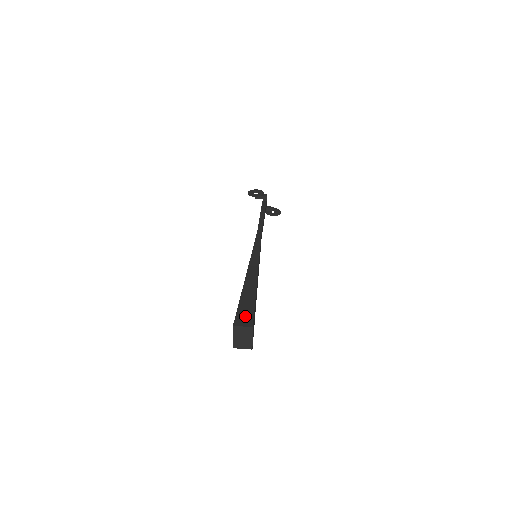
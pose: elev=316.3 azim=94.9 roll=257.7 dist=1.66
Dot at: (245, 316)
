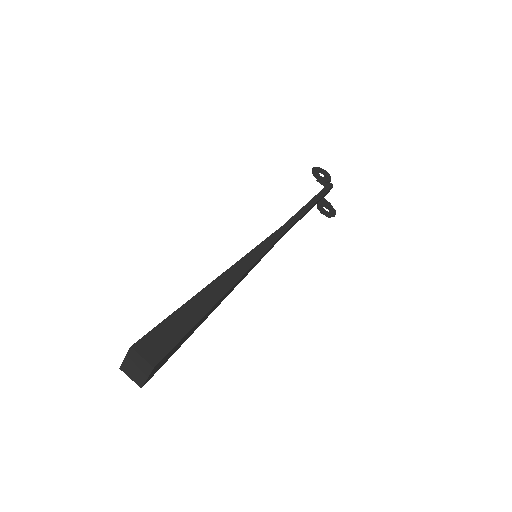
Dot at: (160, 342)
